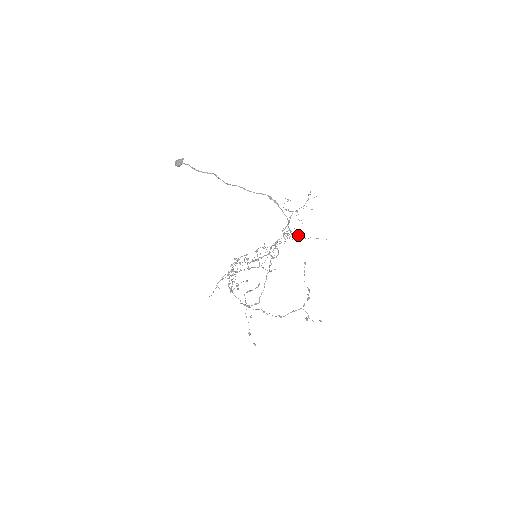
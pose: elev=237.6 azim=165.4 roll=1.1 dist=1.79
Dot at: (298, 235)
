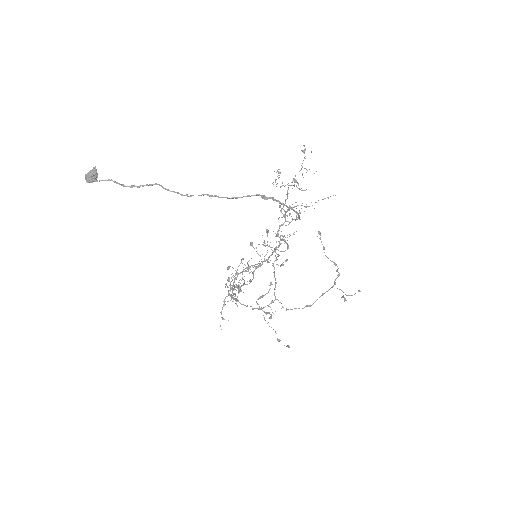
Dot at: (301, 205)
